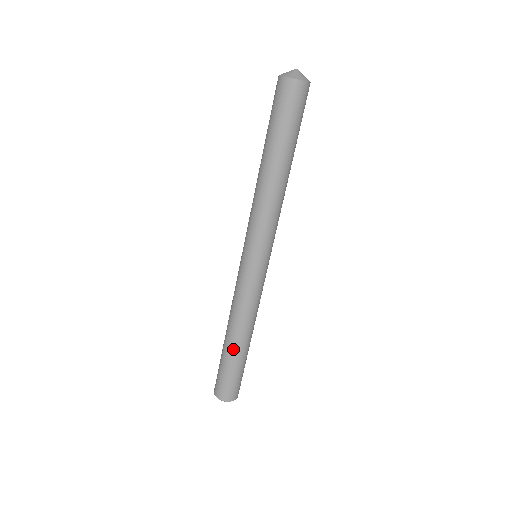
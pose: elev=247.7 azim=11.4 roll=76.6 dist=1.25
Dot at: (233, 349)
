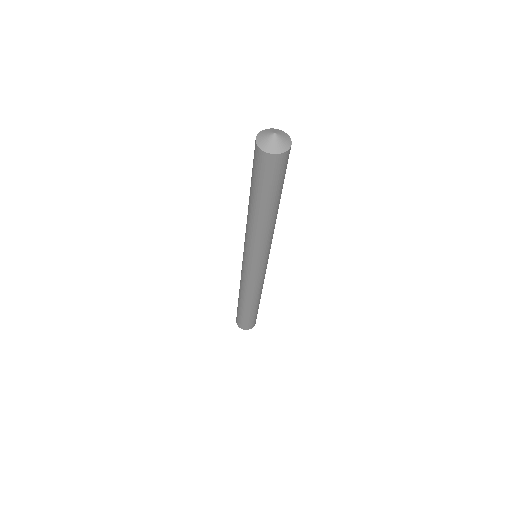
Dot at: (250, 309)
